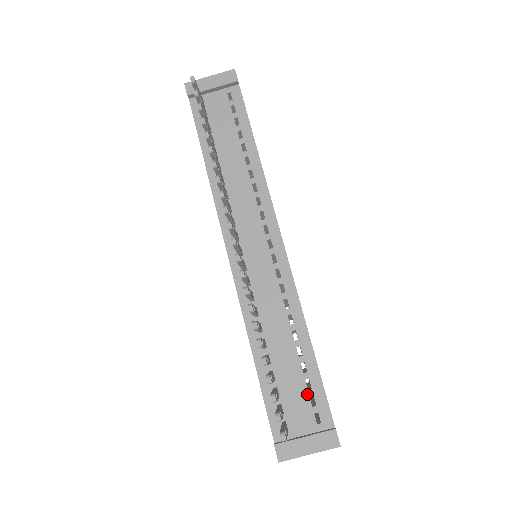
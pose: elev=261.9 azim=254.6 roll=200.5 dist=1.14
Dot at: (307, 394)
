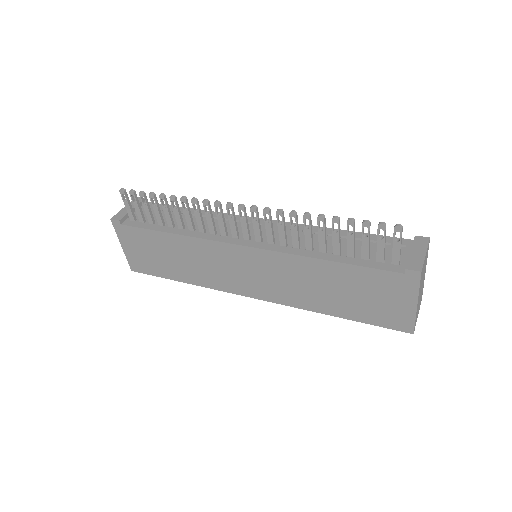
Dot at: occluded
